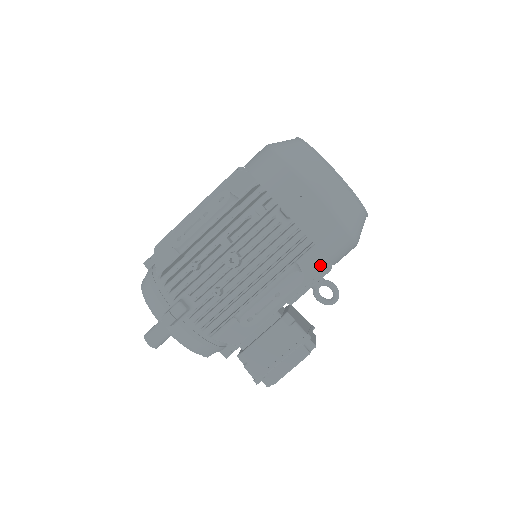
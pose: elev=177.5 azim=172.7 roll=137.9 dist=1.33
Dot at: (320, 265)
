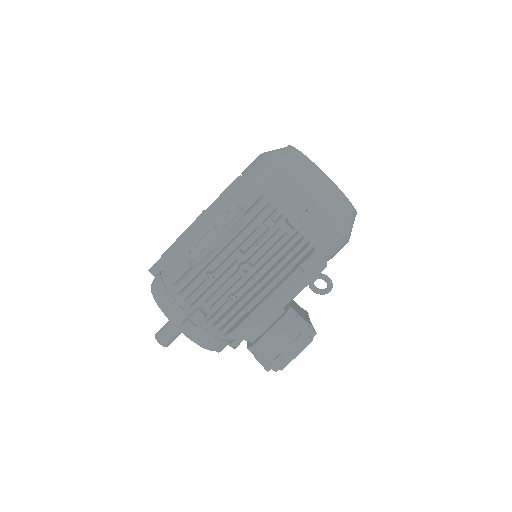
Dot at: (320, 265)
